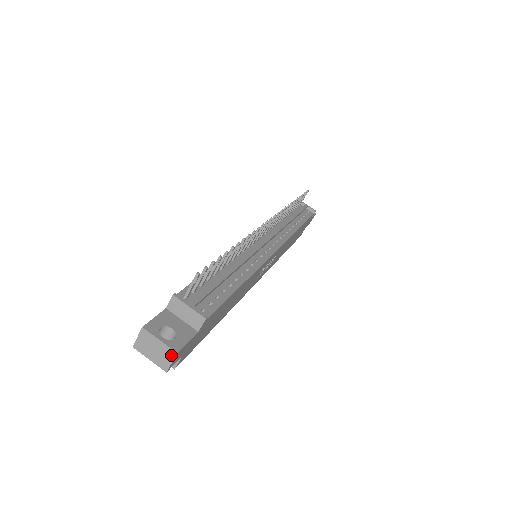
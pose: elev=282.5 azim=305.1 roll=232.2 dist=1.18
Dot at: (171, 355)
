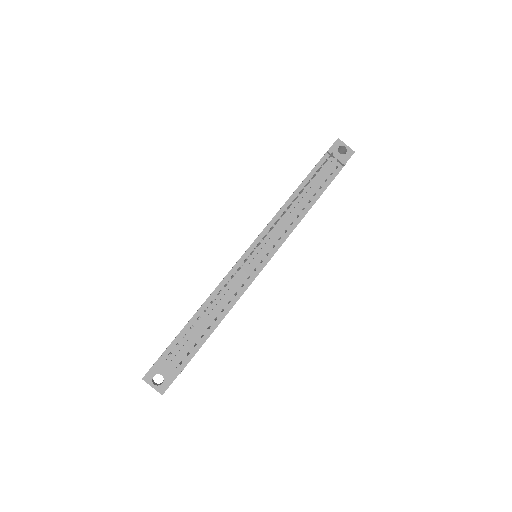
Dot at: (160, 393)
